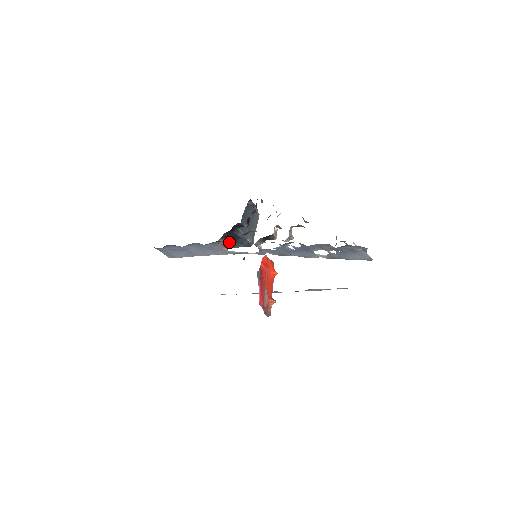
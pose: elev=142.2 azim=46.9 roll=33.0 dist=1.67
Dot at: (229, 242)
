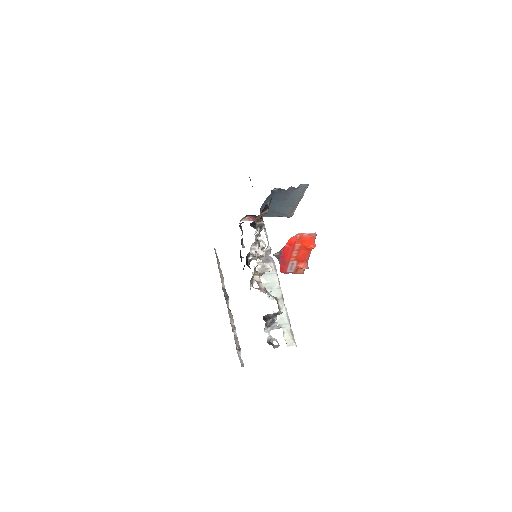
Dot at: occluded
